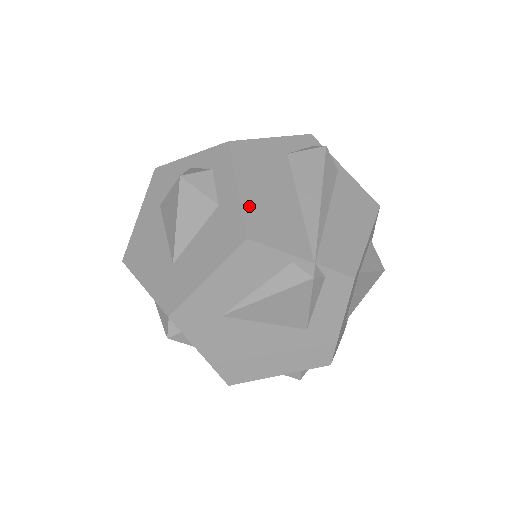
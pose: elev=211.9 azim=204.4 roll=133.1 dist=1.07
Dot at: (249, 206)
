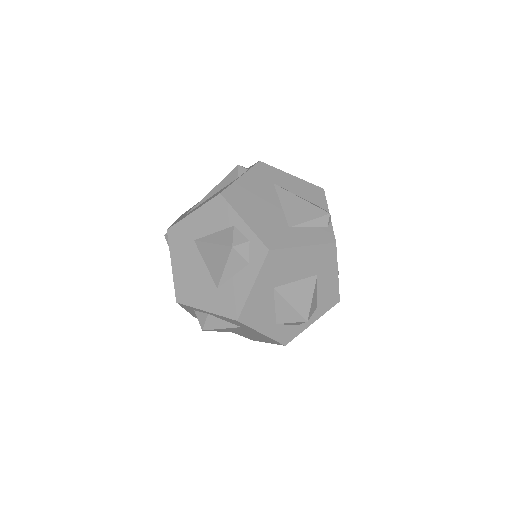
Dot at: occluded
